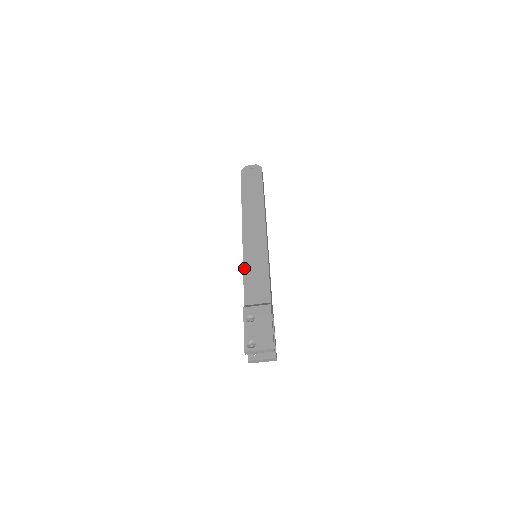
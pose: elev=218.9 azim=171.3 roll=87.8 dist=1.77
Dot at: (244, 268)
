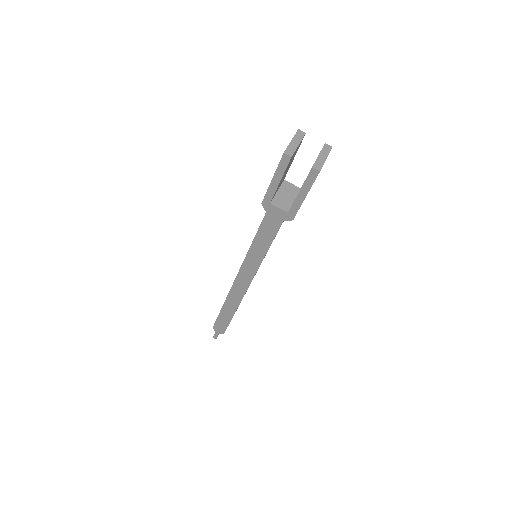
Dot at: (249, 249)
